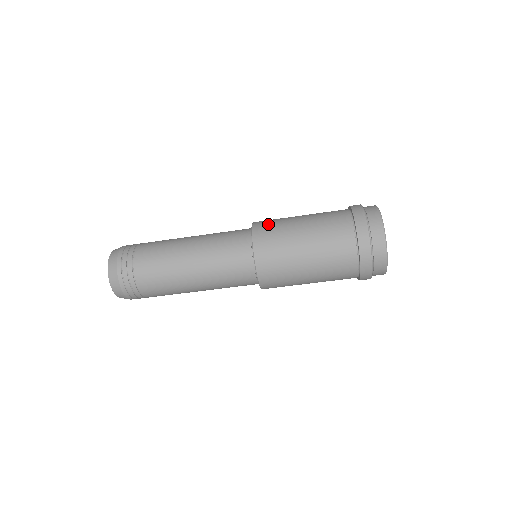
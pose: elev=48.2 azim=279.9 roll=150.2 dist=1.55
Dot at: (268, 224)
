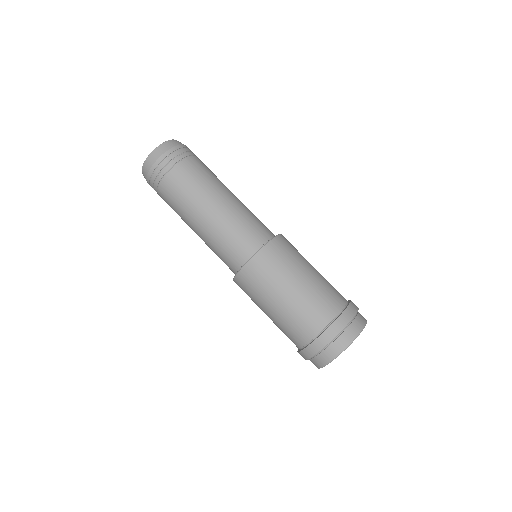
Dot at: occluded
